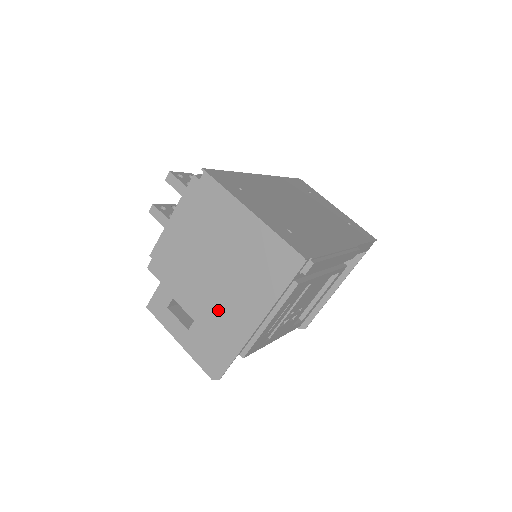
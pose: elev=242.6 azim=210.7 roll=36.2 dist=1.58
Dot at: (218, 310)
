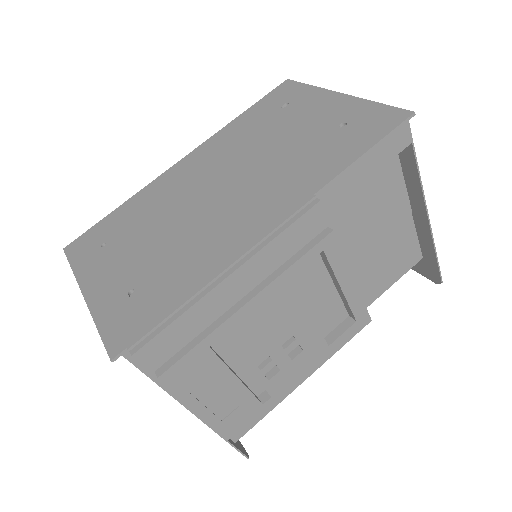
Dot at: occluded
